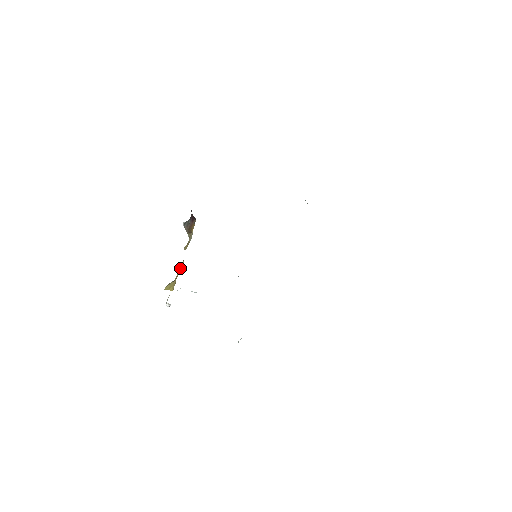
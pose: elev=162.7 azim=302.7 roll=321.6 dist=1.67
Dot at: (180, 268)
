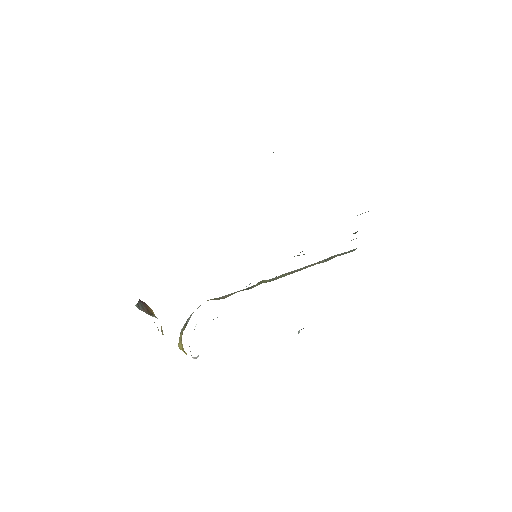
Dot at: occluded
